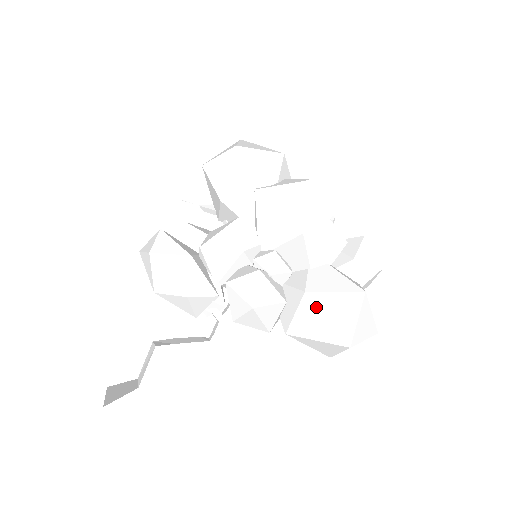
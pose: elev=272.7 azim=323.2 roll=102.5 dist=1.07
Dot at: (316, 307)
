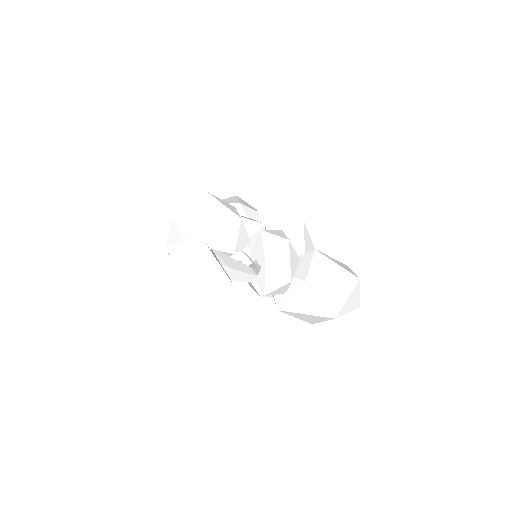
Dot at: (326, 257)
